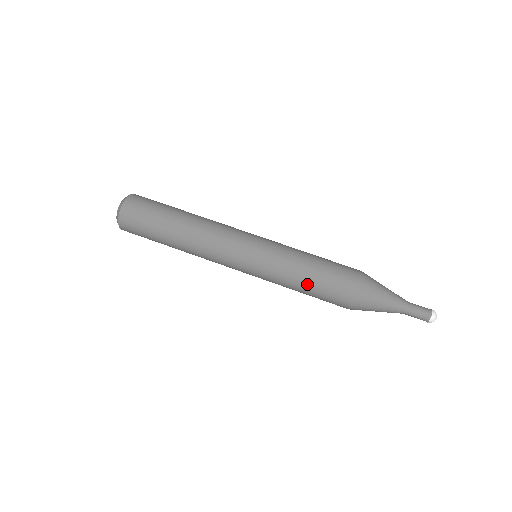
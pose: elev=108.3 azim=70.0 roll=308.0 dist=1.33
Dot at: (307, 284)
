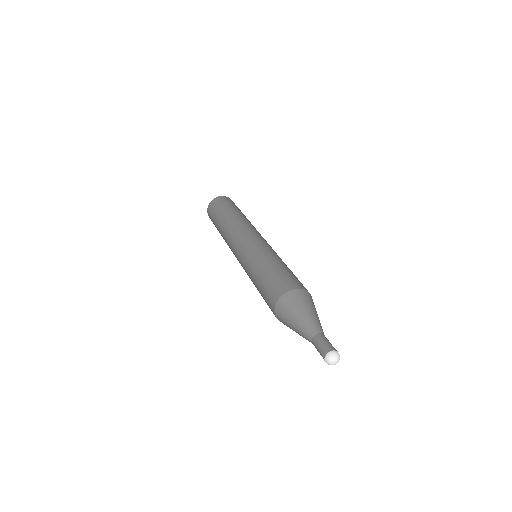
Dot at: (274, 265)
